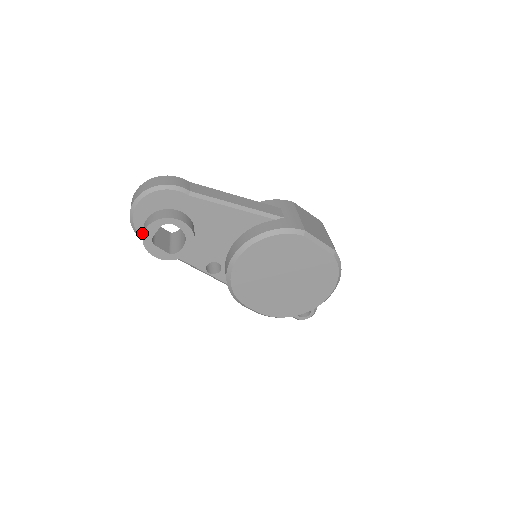
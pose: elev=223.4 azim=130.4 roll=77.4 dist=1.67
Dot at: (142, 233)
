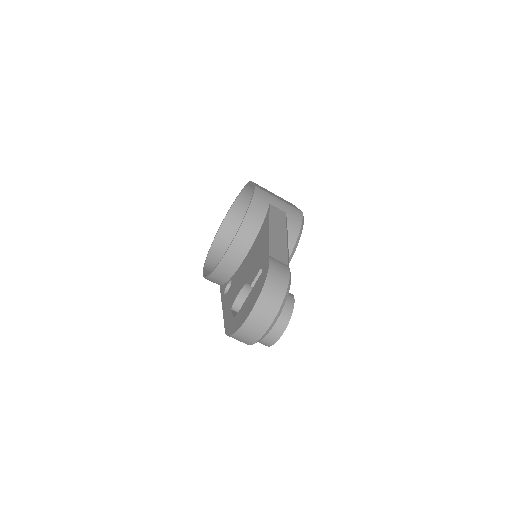
Dot at: occluded
